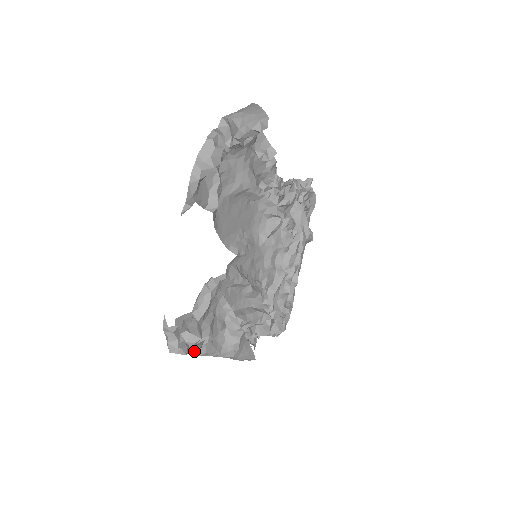
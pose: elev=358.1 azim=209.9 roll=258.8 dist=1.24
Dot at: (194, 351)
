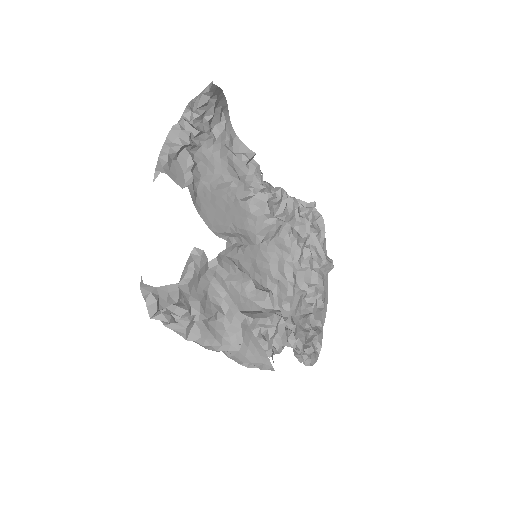
Dot at: (184, 330)
